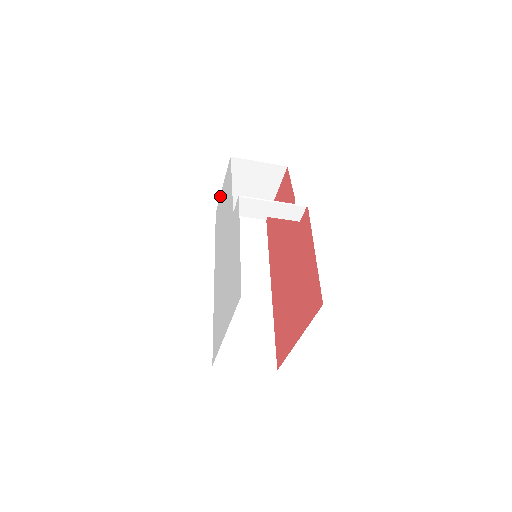
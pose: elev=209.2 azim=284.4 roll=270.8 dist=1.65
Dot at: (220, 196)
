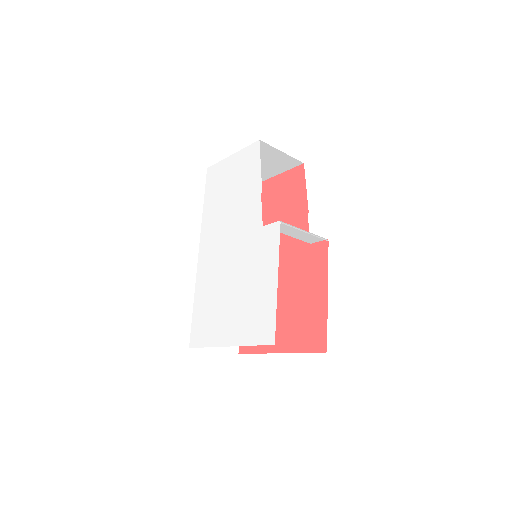
Dot at: (223, 161)
